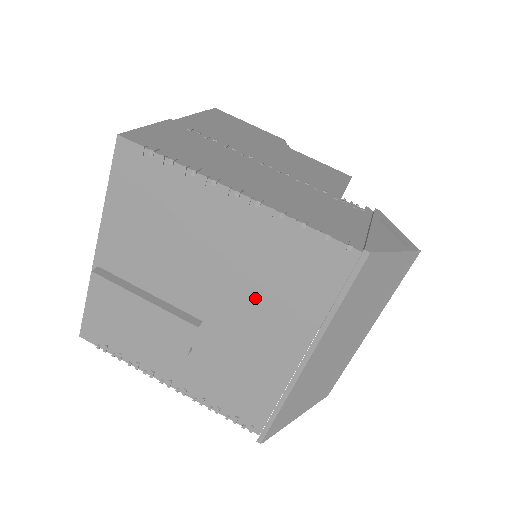
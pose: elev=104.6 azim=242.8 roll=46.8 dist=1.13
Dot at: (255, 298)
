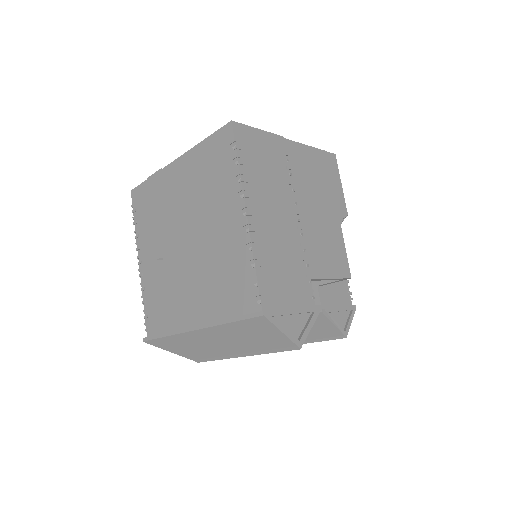
Dot at: (206, 272)
